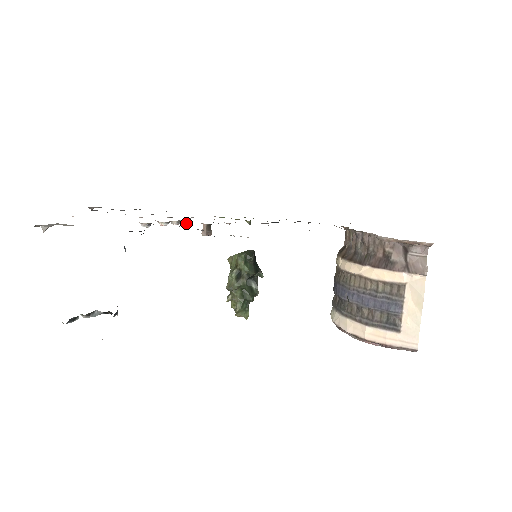
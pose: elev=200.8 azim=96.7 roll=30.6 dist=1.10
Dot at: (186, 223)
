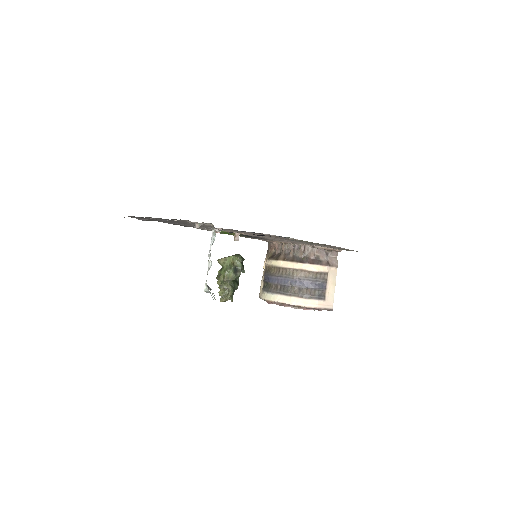
Dot at: occluded
